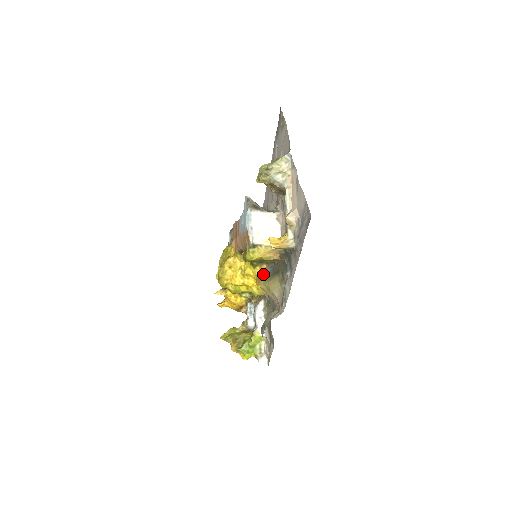
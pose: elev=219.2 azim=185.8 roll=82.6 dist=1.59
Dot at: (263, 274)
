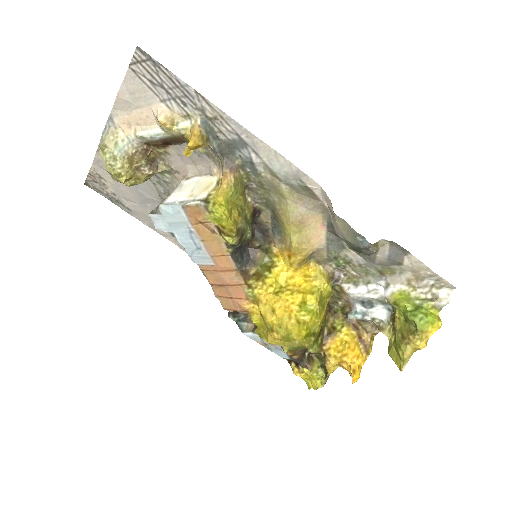
Dot at: (283, 248)
